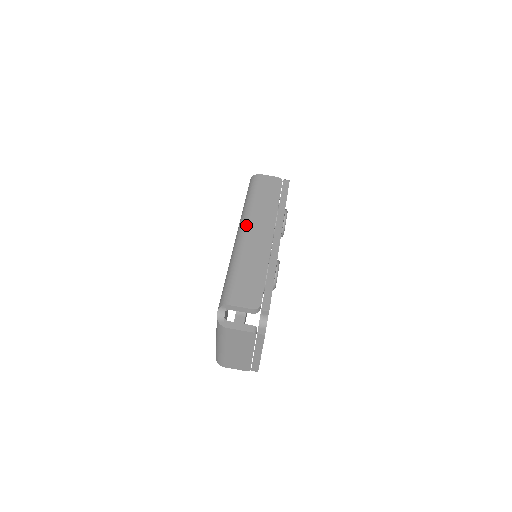
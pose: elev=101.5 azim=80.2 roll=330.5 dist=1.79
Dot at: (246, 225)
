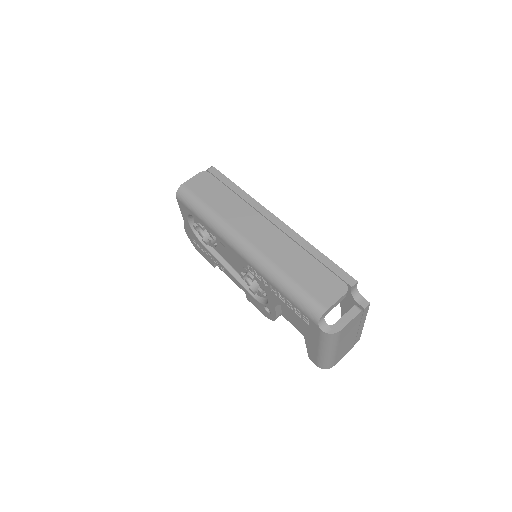
Dot at: (239, 236)
